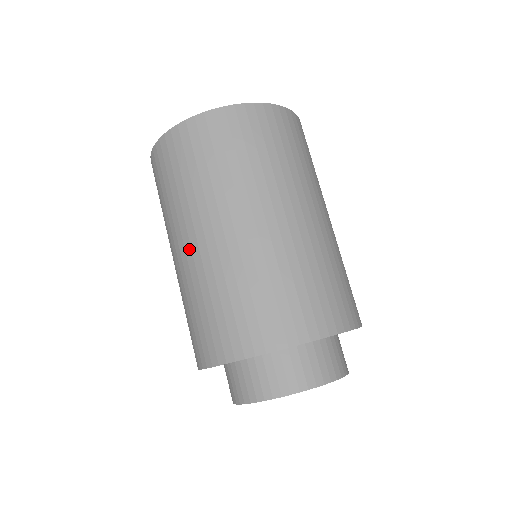
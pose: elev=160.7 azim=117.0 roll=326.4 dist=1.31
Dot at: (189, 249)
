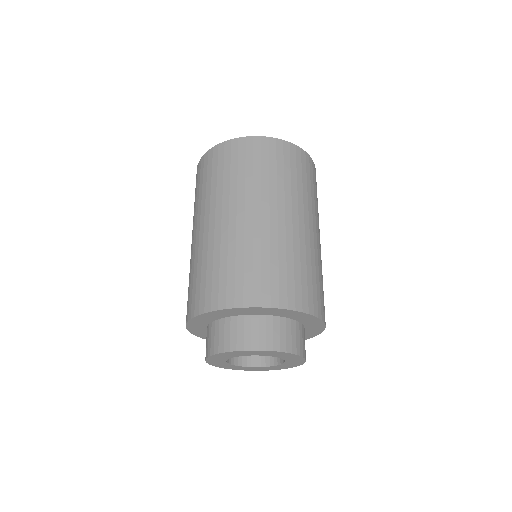
Dot at: (193, 239)
